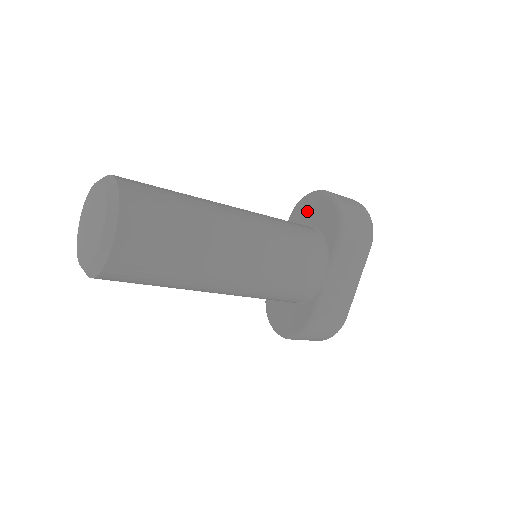
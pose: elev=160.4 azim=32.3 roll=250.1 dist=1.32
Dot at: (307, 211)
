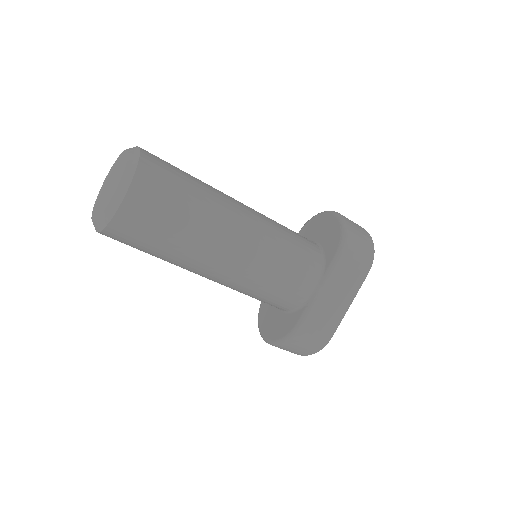
Dot at: (315, 228)
